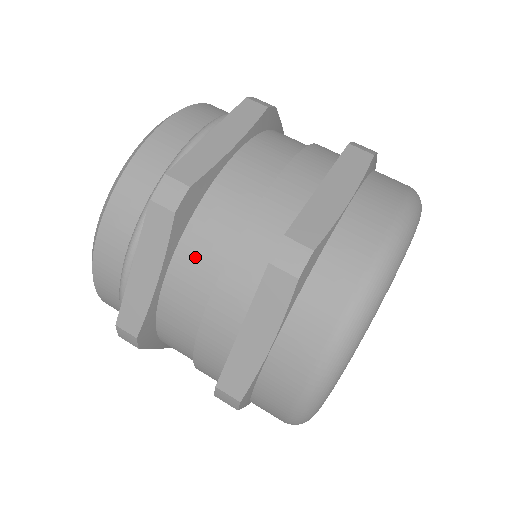
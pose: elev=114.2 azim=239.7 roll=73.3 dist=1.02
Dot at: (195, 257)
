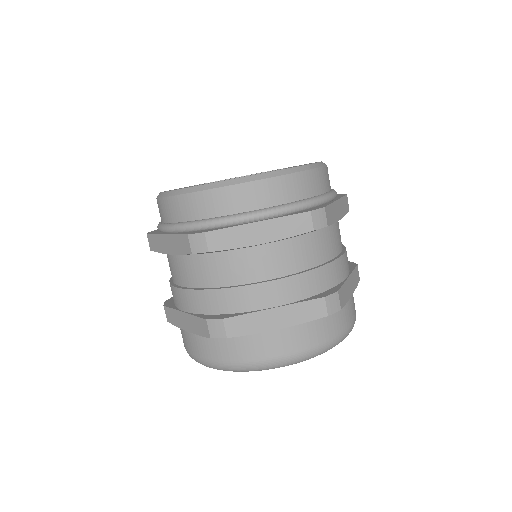
Dot at: (192, 268)
